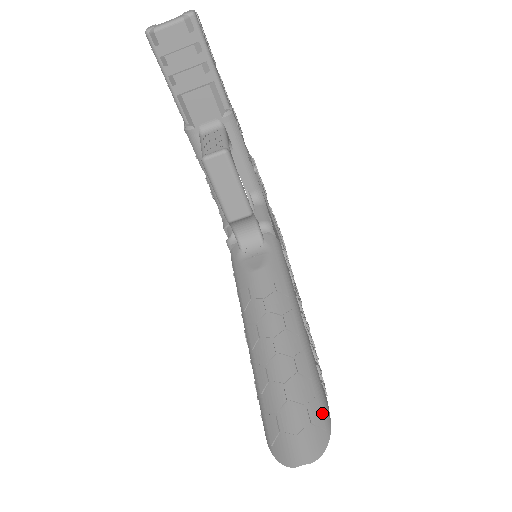
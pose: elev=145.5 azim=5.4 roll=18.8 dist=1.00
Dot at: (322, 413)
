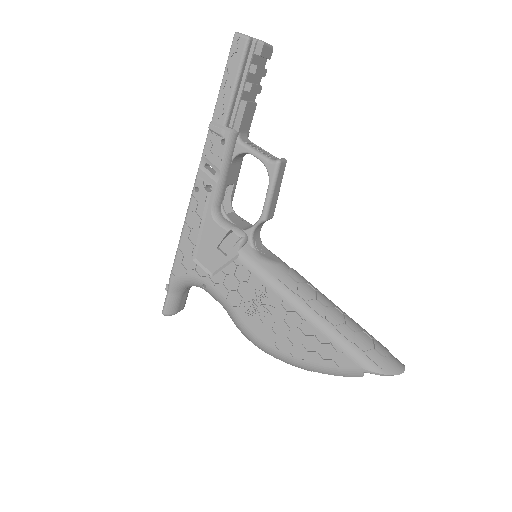
Dot at: occluded
